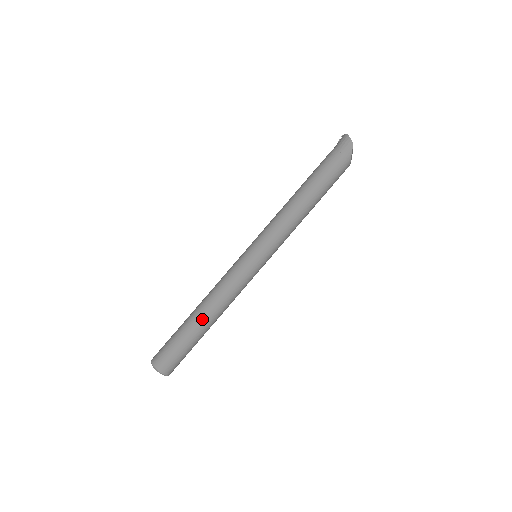
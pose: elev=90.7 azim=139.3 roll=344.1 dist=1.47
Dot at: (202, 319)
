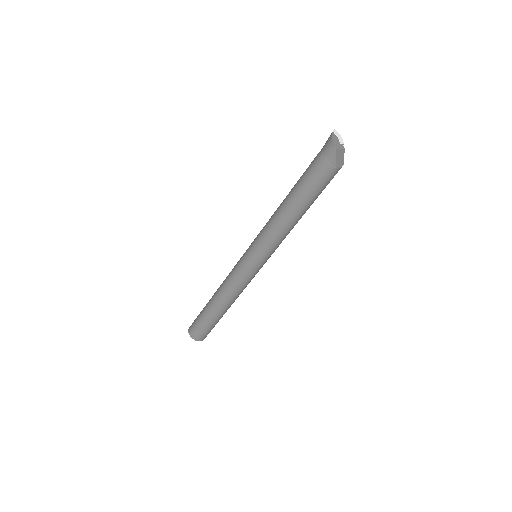
Dot at: (216, 306)
